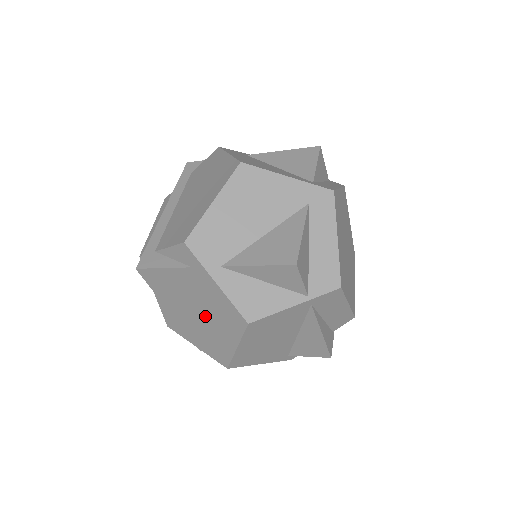
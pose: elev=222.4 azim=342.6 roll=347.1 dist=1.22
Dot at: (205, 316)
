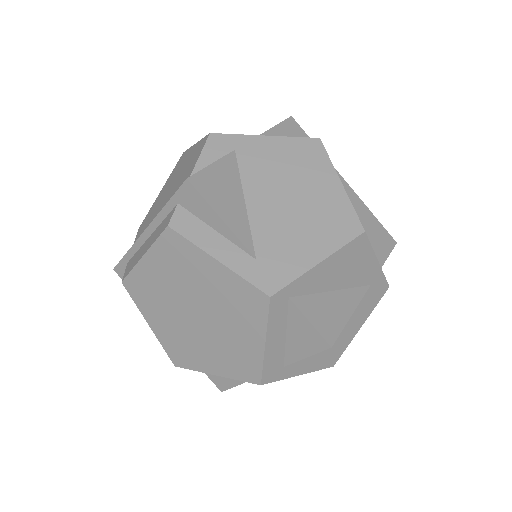
Dot at: (289, 192)
